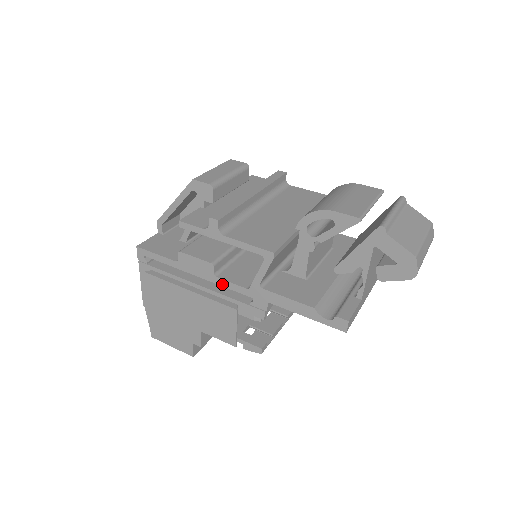
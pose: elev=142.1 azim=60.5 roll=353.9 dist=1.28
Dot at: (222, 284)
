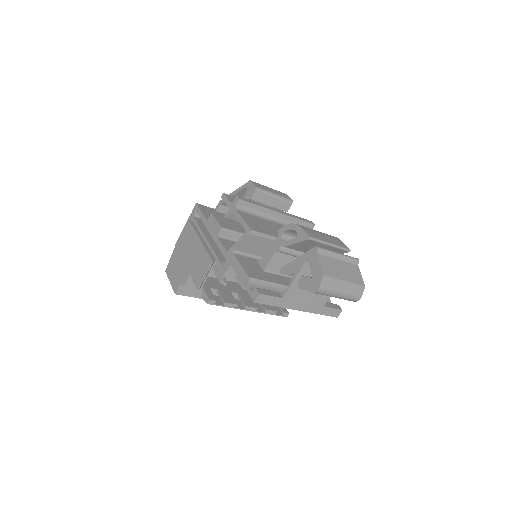
Dot at: (218, 243)
